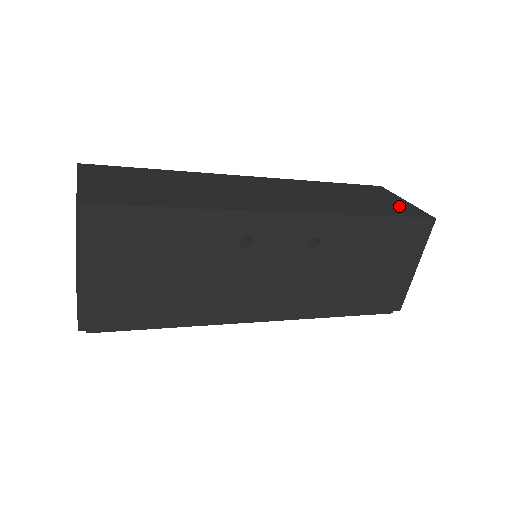
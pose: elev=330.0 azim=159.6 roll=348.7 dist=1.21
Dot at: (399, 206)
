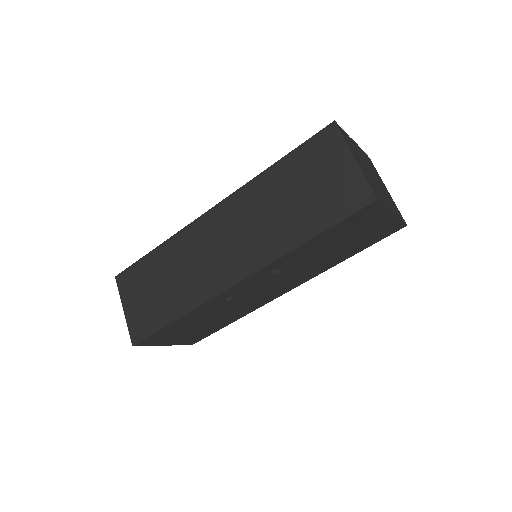
Dot at: (340, 188)
